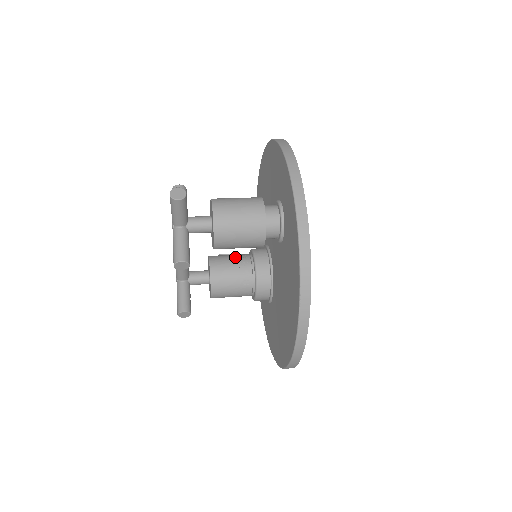
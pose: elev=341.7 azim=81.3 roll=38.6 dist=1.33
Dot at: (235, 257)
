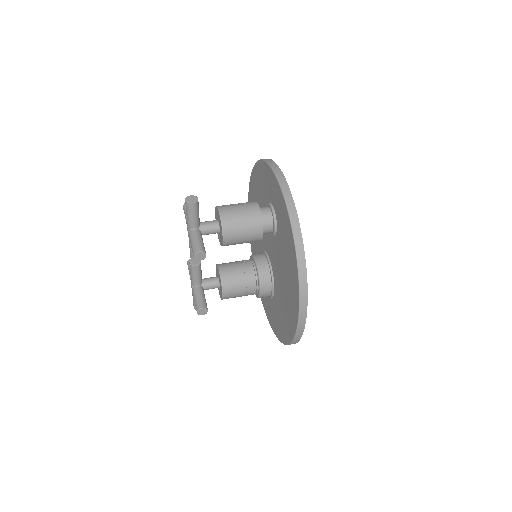
Dot at: (238, 262)
